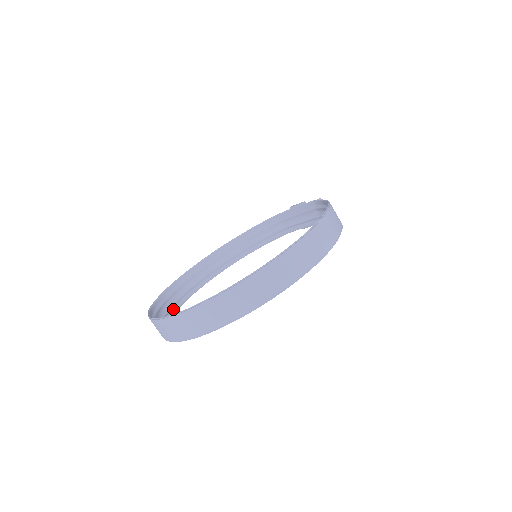
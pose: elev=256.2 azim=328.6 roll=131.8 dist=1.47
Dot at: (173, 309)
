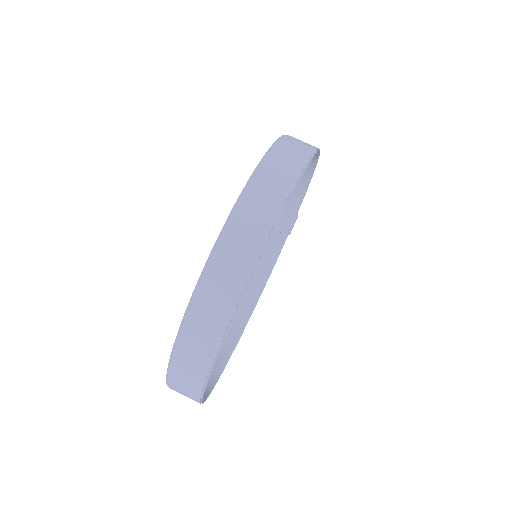
Dot at: occluded
